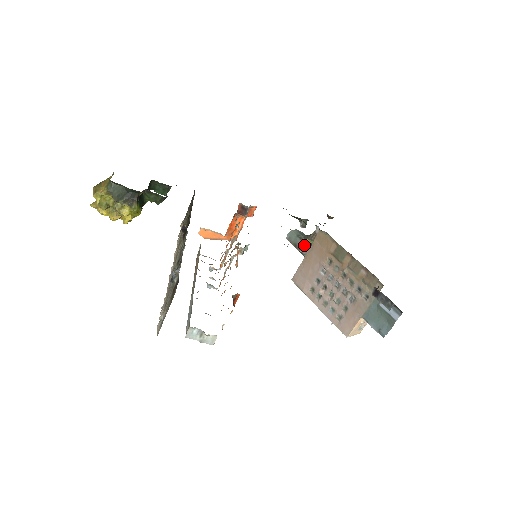
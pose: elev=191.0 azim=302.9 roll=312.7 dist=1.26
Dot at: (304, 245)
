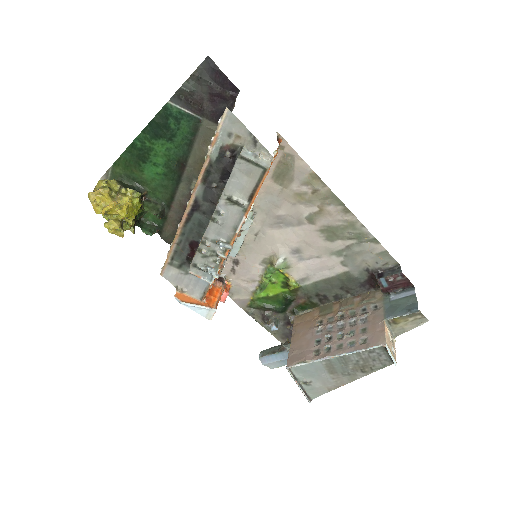
Dot at: occluded
